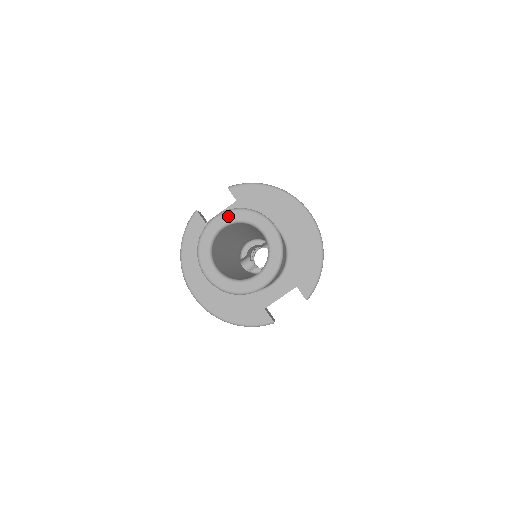
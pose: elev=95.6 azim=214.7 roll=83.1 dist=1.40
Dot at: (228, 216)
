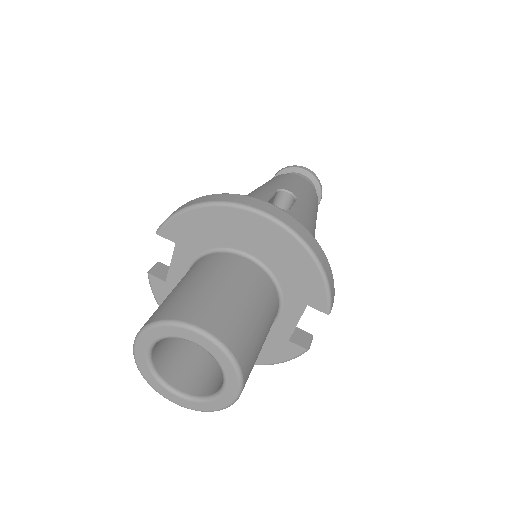
Dot at: (144, 340)
